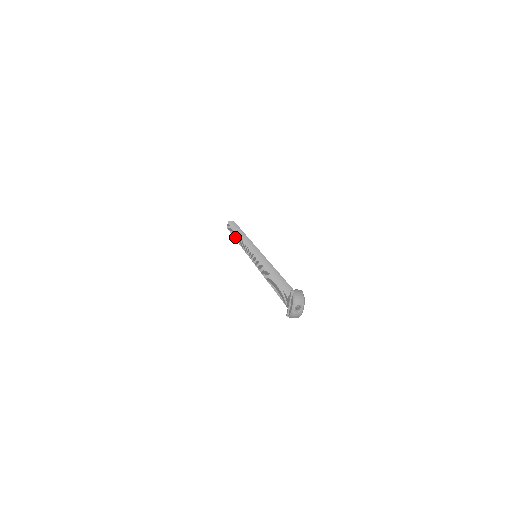
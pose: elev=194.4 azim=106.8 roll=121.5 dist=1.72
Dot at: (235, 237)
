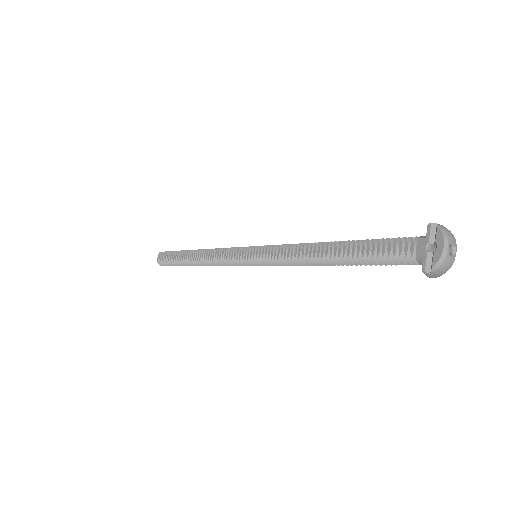
Dot at: (187, 258)
